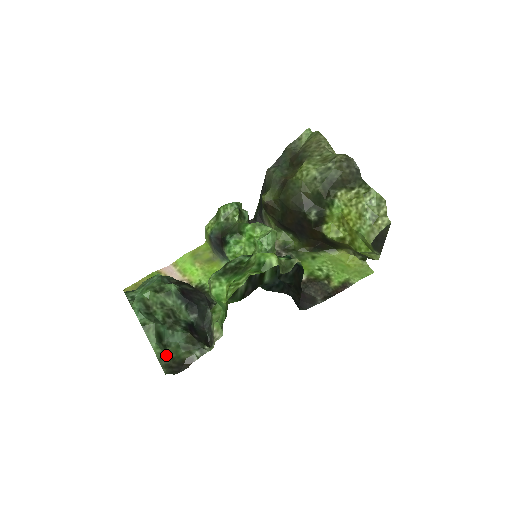
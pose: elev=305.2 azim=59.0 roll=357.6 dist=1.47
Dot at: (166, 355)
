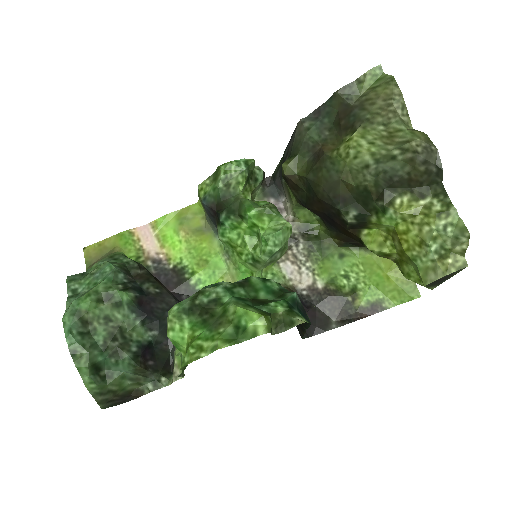
Dot at: (104, 389)
